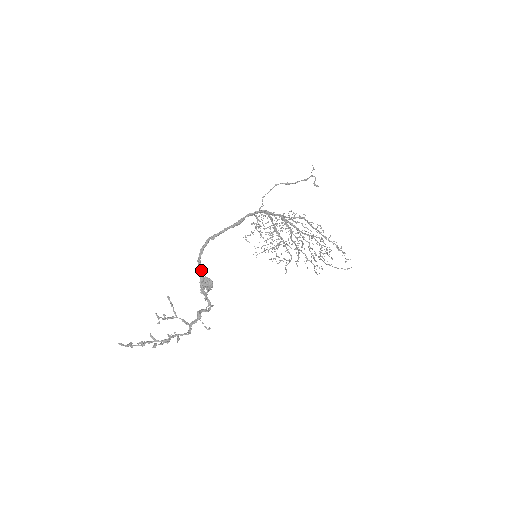
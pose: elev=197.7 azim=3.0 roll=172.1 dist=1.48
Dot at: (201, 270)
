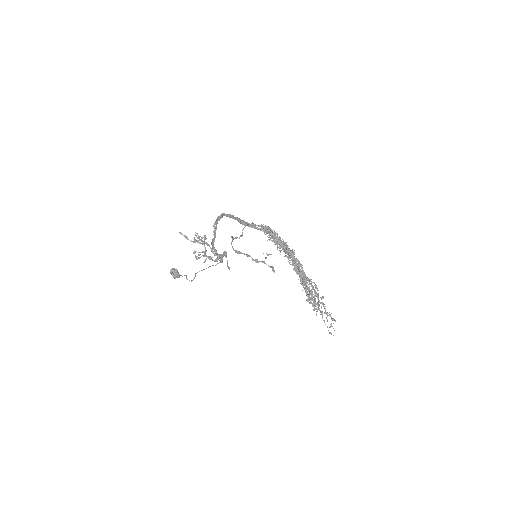
Dot at: (214, 235)
